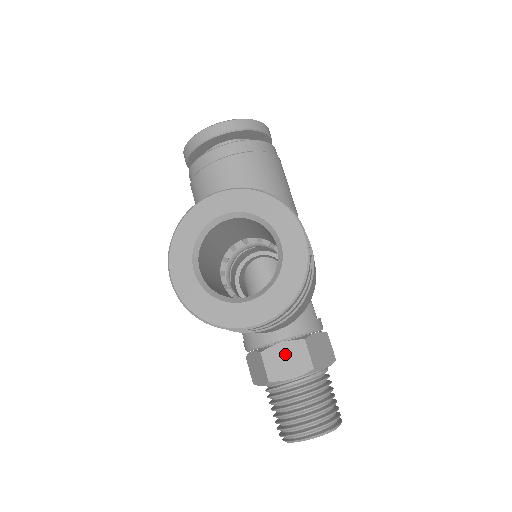
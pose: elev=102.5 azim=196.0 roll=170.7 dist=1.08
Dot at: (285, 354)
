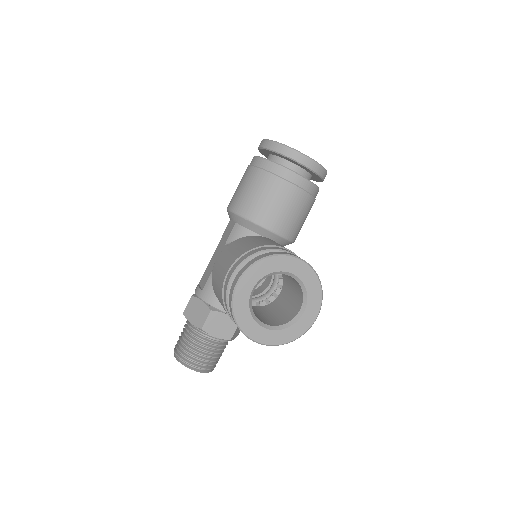
Dot at: (223, 322)
